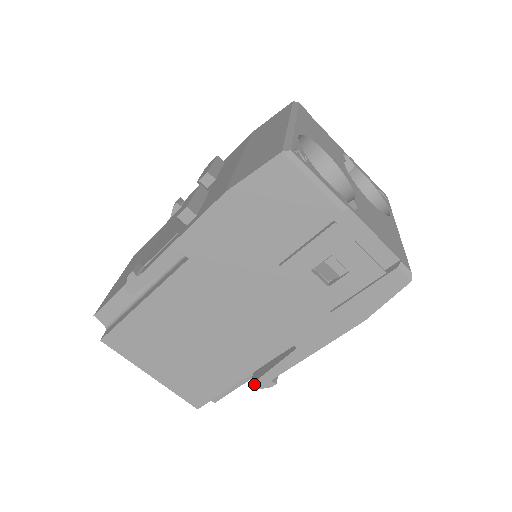
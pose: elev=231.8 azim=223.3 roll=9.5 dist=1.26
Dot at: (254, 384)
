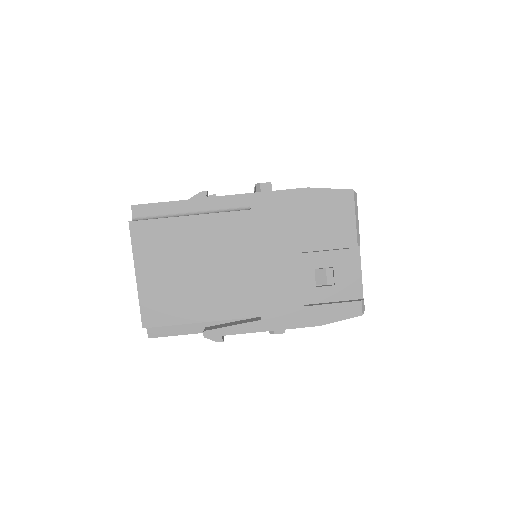
Dot at: (207, 332)
